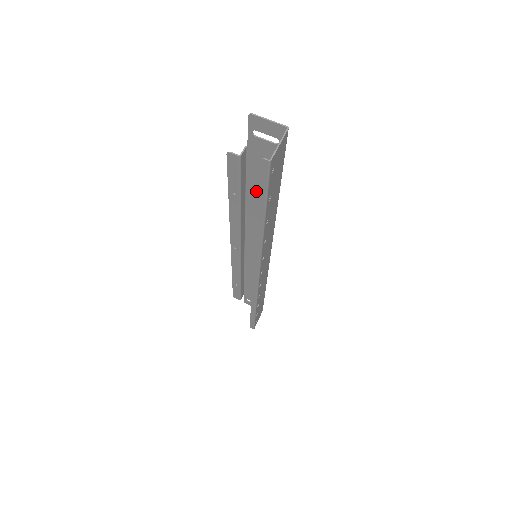
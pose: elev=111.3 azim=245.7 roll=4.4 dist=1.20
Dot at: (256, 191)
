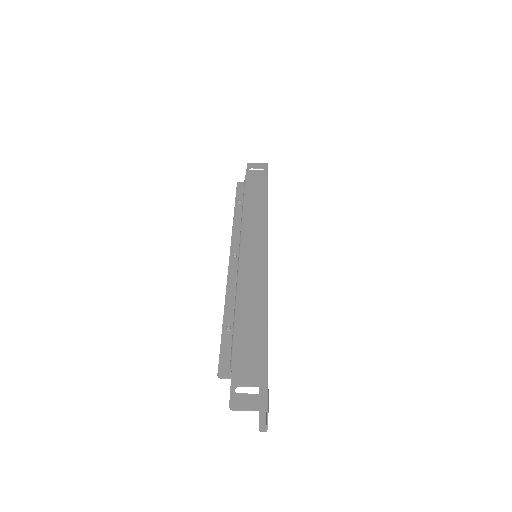
Dot at: (245, 322)
